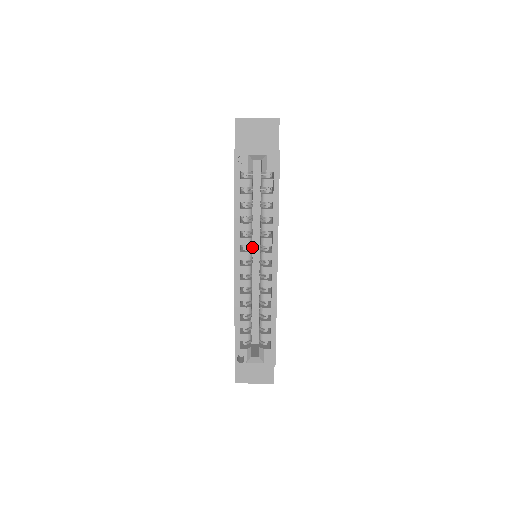
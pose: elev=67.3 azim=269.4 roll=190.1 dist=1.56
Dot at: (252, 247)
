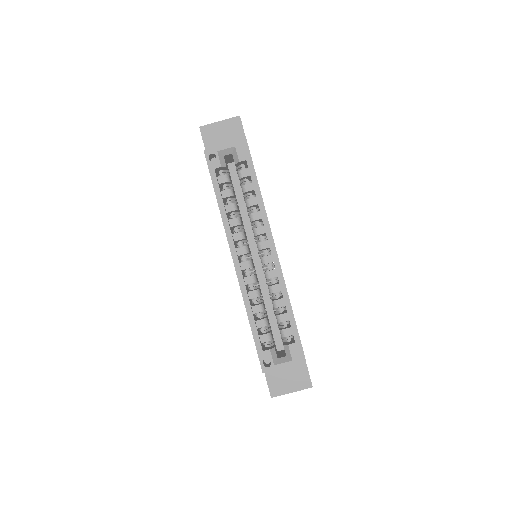
Dot at: occluded
